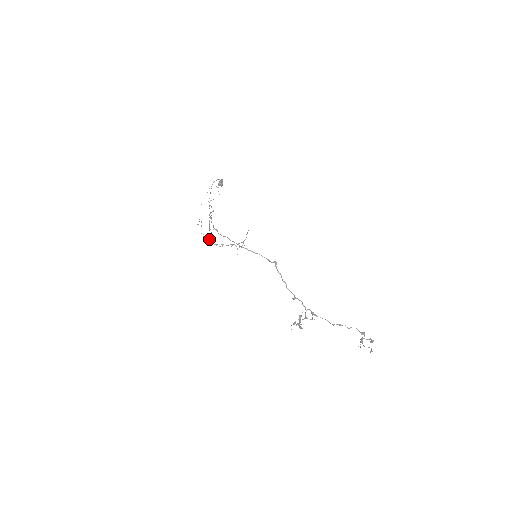
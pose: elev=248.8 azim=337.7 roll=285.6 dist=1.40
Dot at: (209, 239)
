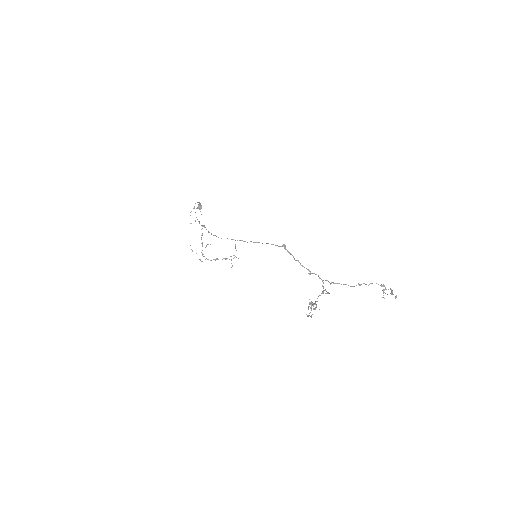
Dot at: occluded
